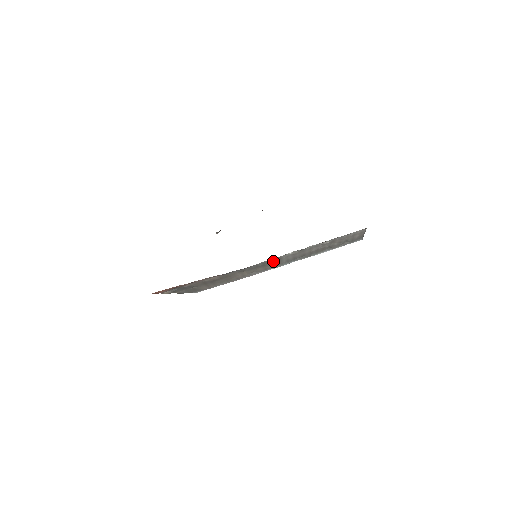
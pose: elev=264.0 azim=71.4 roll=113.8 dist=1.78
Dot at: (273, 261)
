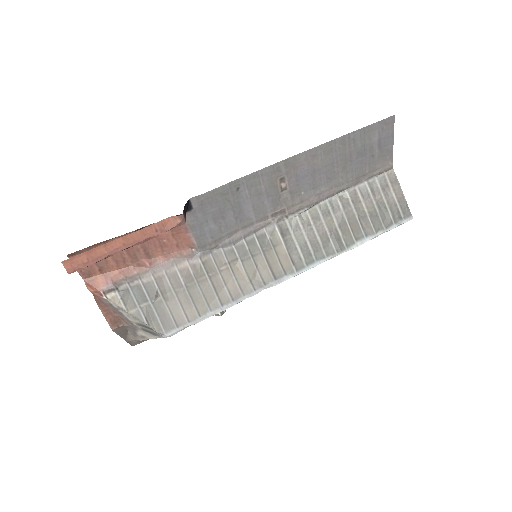
Dot at: (276, 239)
